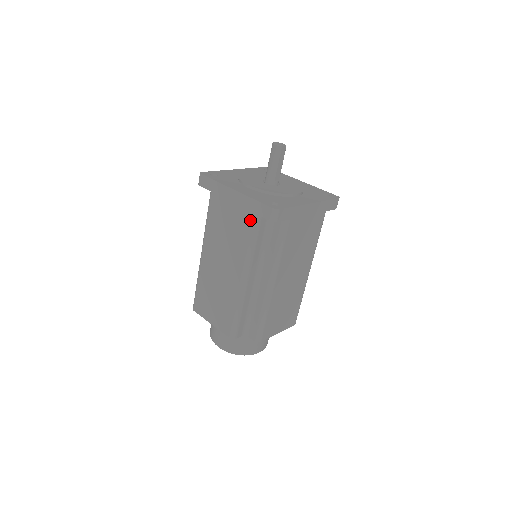
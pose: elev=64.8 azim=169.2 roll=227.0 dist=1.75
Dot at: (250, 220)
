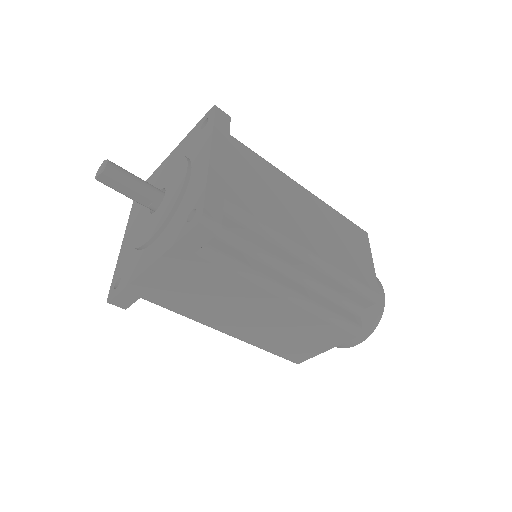
Dot at: occluded
